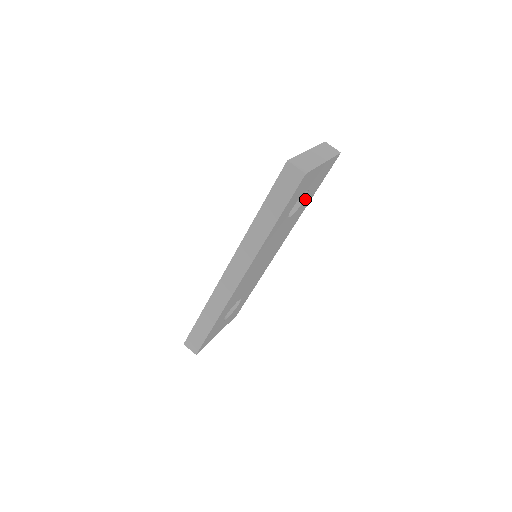
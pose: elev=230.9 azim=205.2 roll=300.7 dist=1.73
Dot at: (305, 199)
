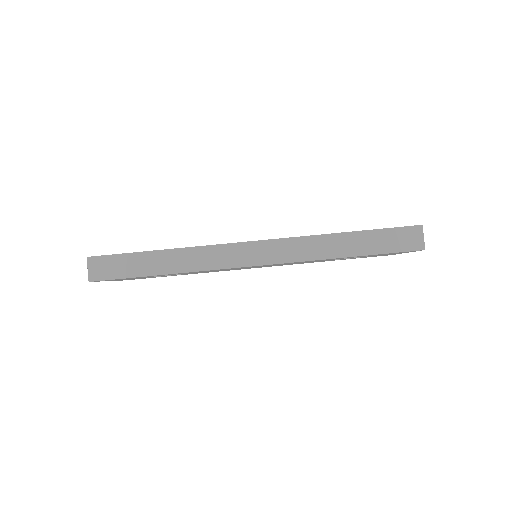
Dot at: (345, 258)
